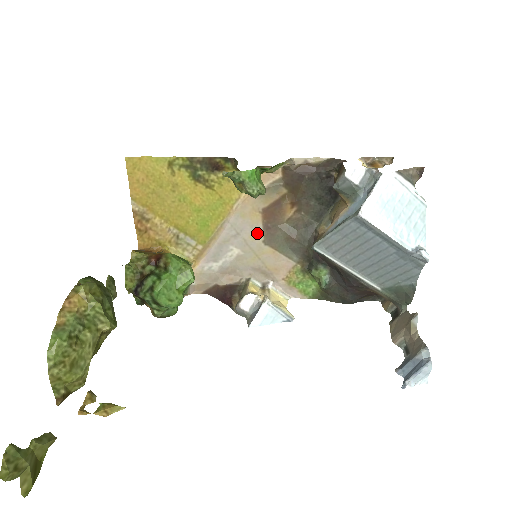
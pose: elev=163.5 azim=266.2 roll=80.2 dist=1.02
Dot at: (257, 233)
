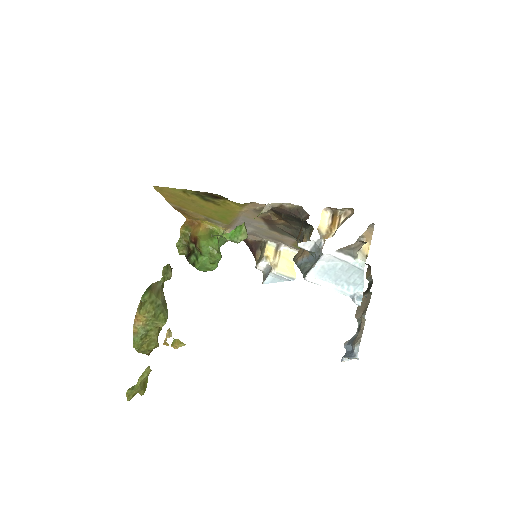
Dot at: (262, 225)
